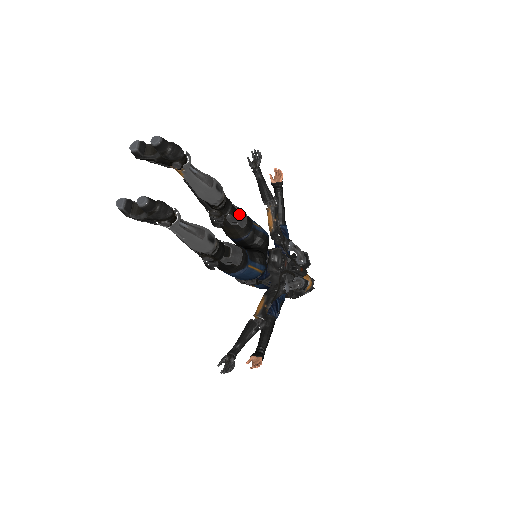
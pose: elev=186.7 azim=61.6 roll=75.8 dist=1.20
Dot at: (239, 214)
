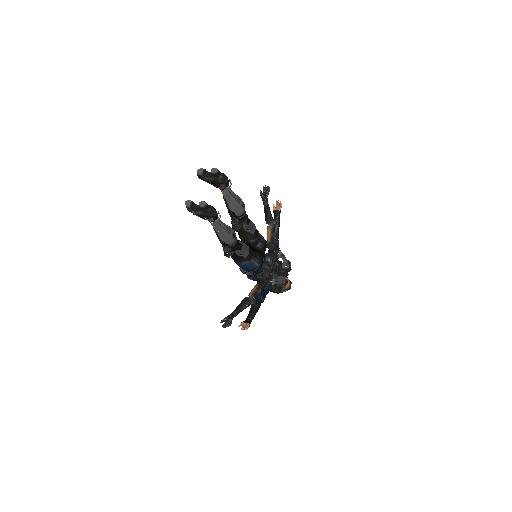
Dot at: (251, 225)
